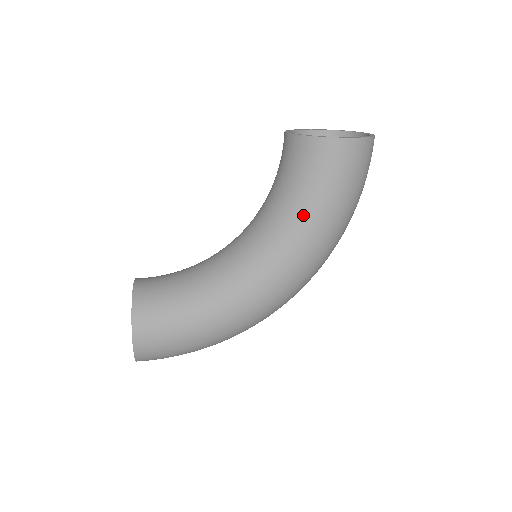
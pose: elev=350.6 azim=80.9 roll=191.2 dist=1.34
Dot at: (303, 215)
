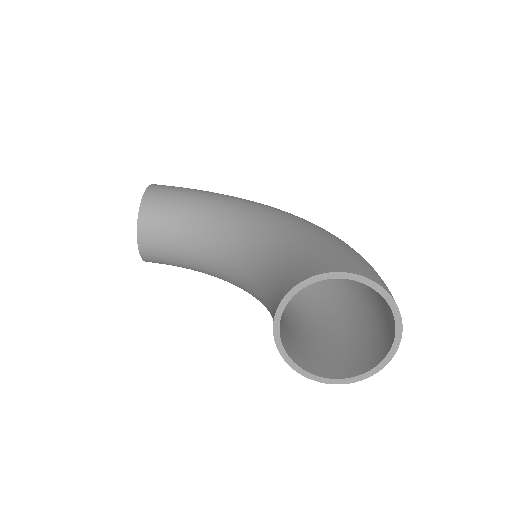
Dot at: occluded
